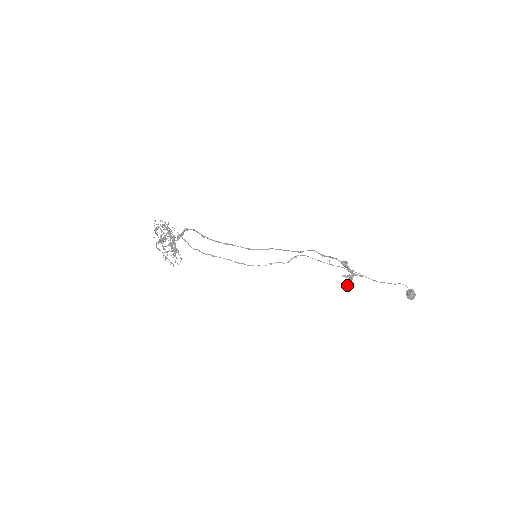
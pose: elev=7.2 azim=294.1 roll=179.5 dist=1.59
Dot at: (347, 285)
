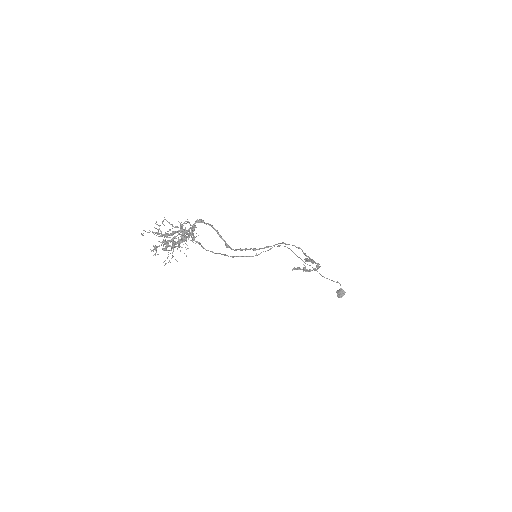
Dot at: occluded
